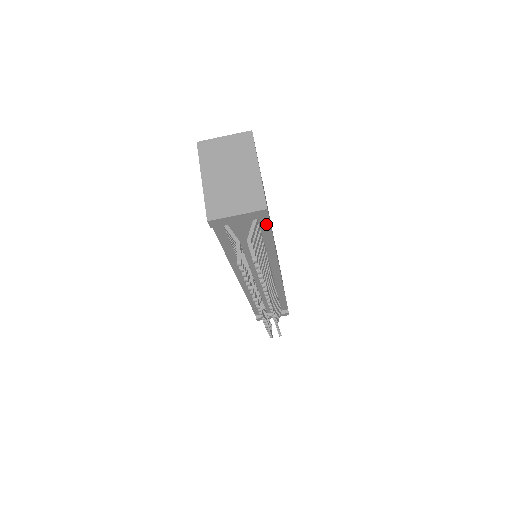
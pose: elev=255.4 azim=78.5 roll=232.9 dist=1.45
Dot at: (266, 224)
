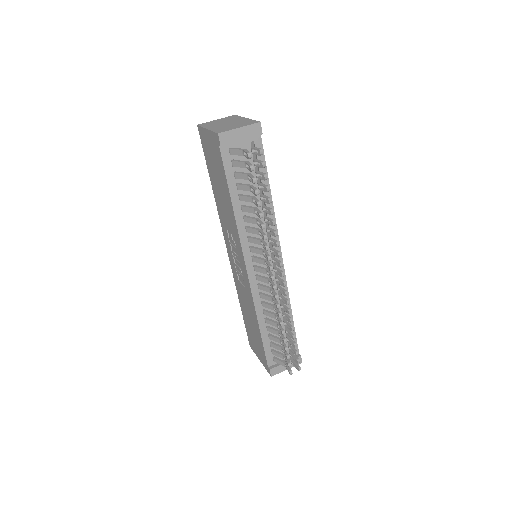
Dot at: (261, 156)
